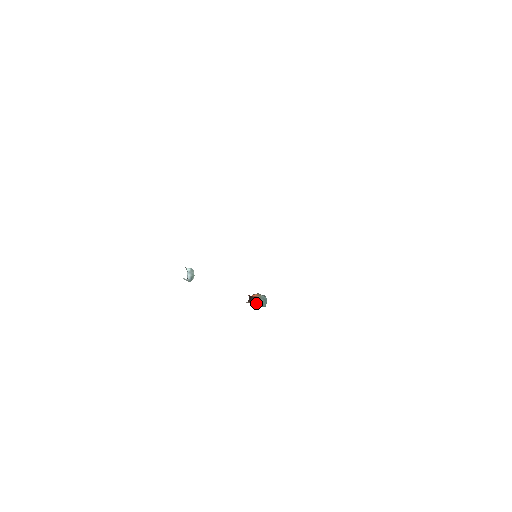
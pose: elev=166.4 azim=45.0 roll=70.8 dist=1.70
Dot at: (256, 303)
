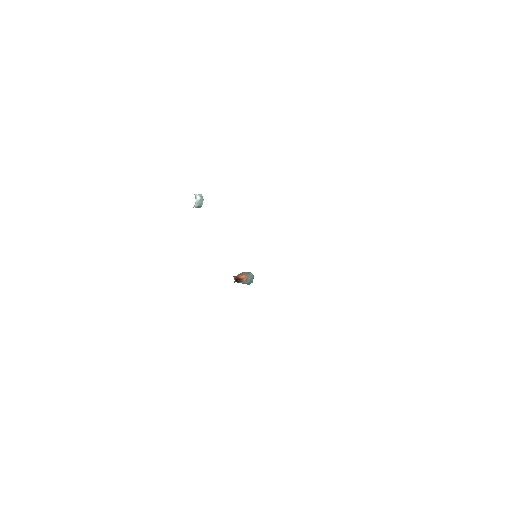
Dot at: occluded
